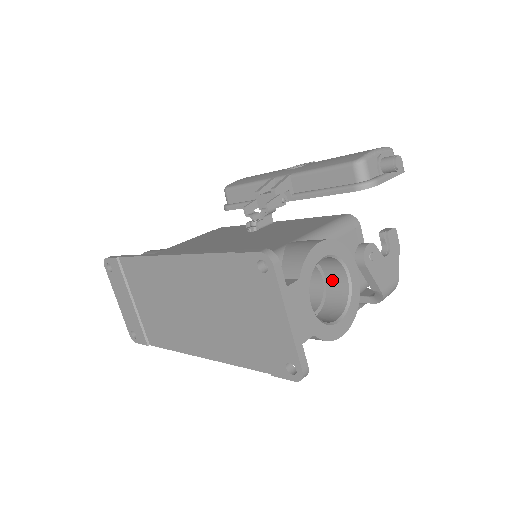
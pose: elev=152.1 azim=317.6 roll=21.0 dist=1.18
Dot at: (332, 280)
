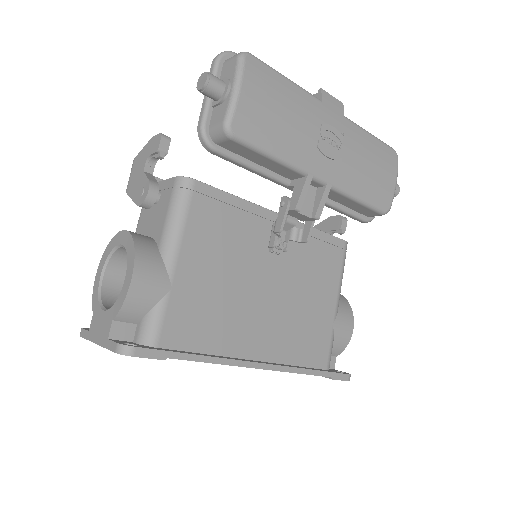
Dot at: occluded
